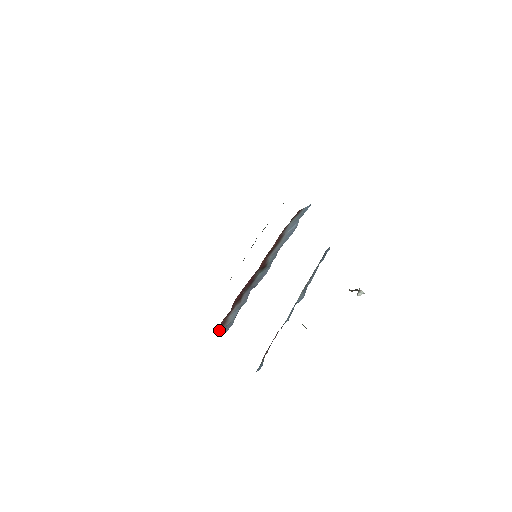
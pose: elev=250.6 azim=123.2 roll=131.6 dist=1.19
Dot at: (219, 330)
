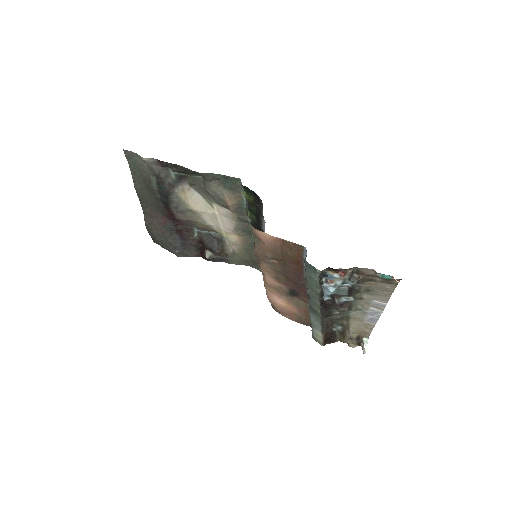
Dot at: occluded
